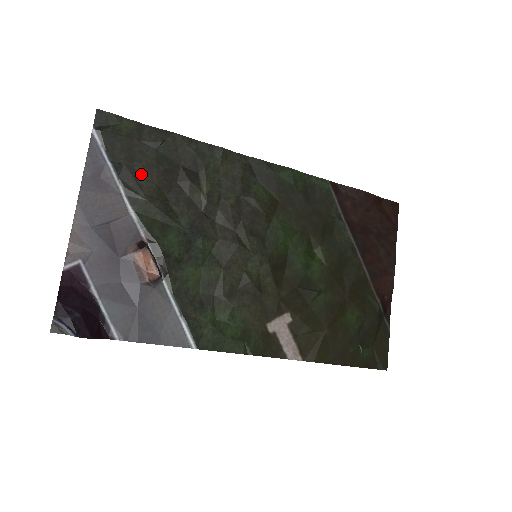
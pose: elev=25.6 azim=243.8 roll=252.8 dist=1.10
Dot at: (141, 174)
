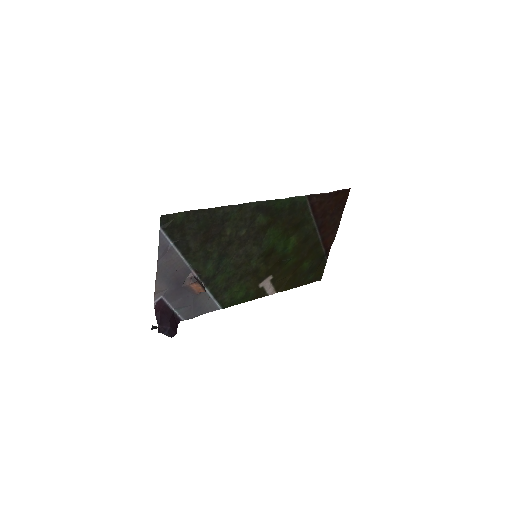
Dot at: (190, 241)
